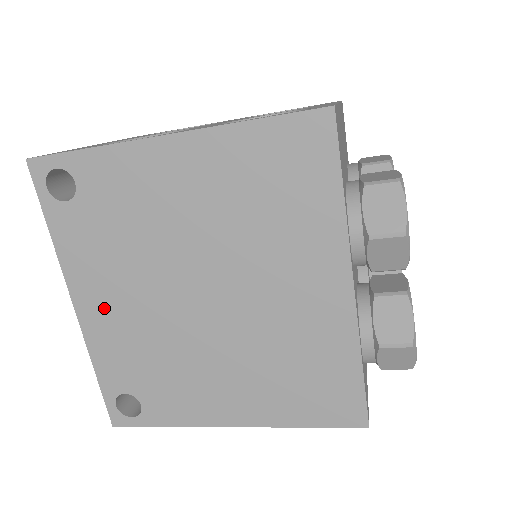
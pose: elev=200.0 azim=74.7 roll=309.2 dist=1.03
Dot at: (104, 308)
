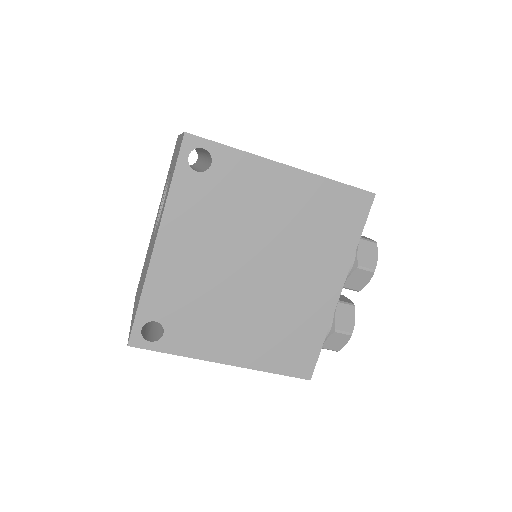
Dot at: (179, 253)
